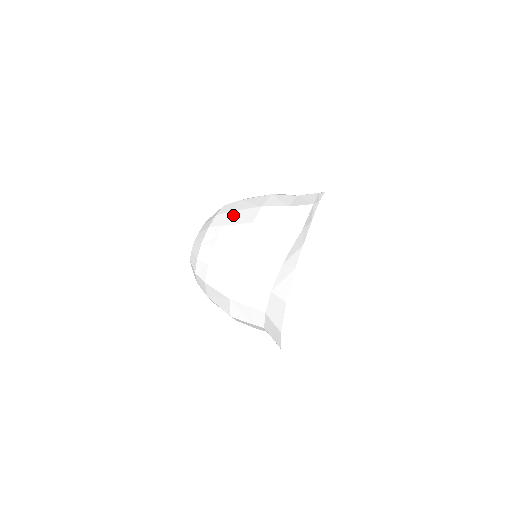
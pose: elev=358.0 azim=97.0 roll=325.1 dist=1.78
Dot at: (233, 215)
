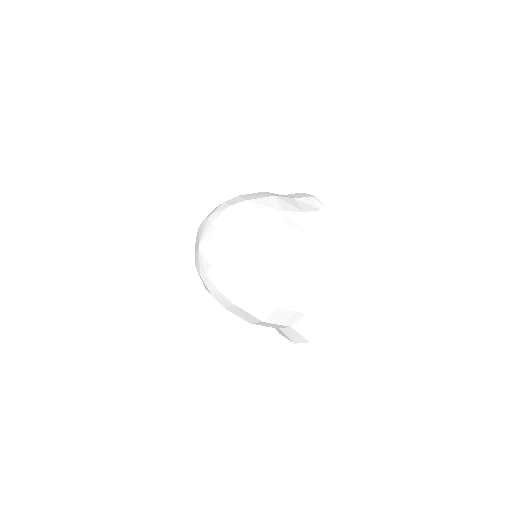
Dot at: (258, 219)
